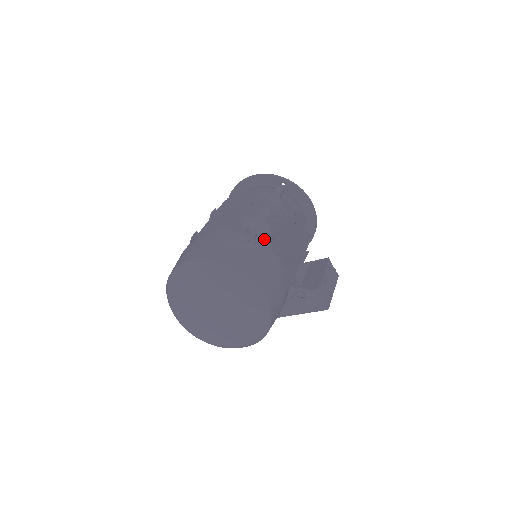
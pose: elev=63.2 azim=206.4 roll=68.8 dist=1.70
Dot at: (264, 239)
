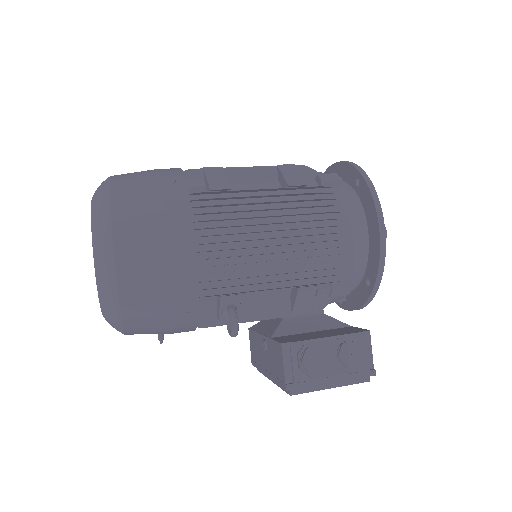
Dot at: (206, 198)
